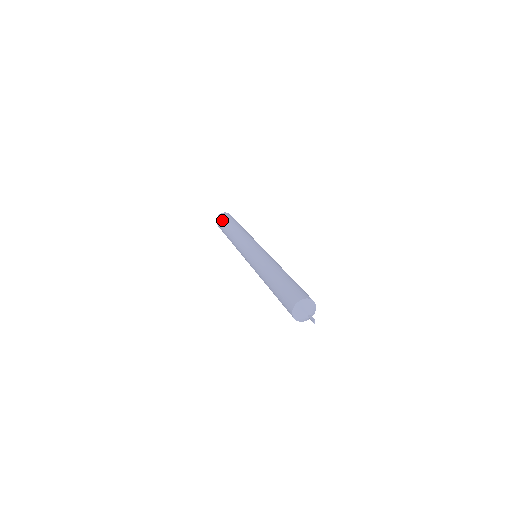
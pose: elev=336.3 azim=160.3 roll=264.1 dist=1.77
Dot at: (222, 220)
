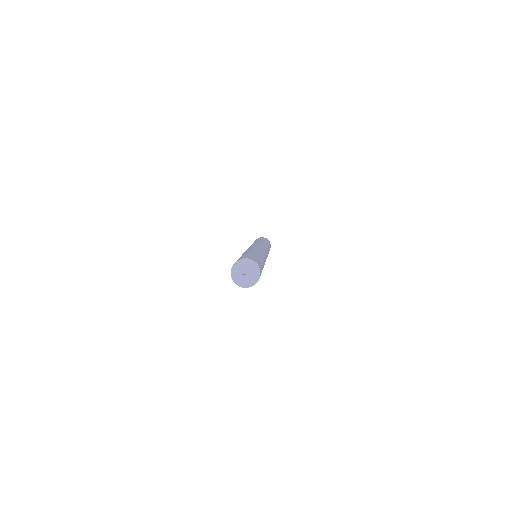
Dot at: (259, 238)
